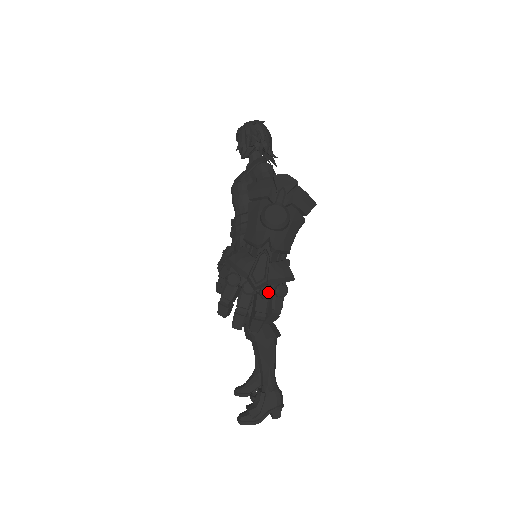
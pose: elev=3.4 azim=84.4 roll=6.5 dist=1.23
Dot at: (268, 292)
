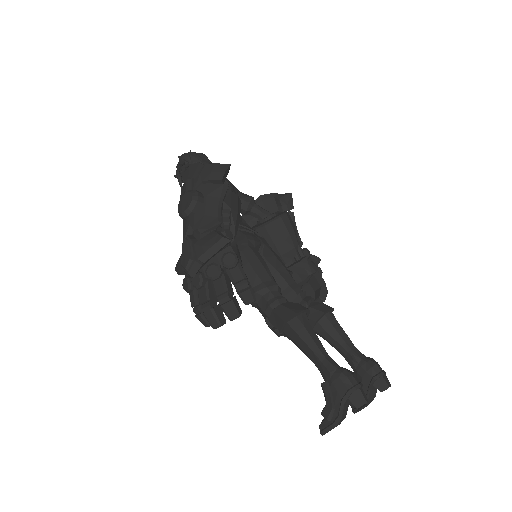
Dot at: (212, 270)
